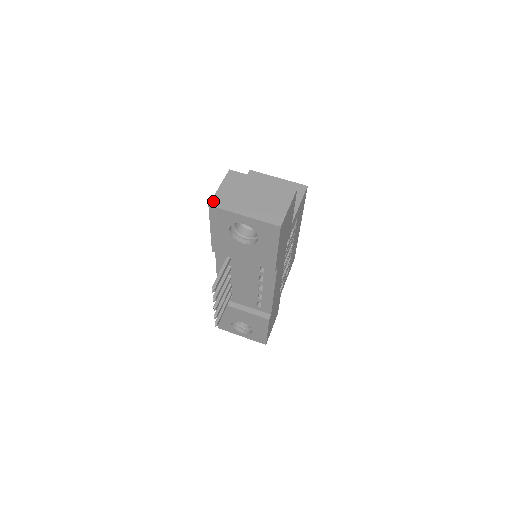
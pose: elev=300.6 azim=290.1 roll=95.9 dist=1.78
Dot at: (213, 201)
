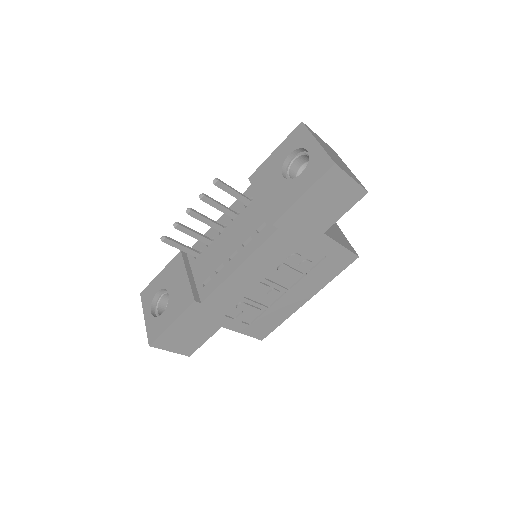
Dot at: (307, 126)
